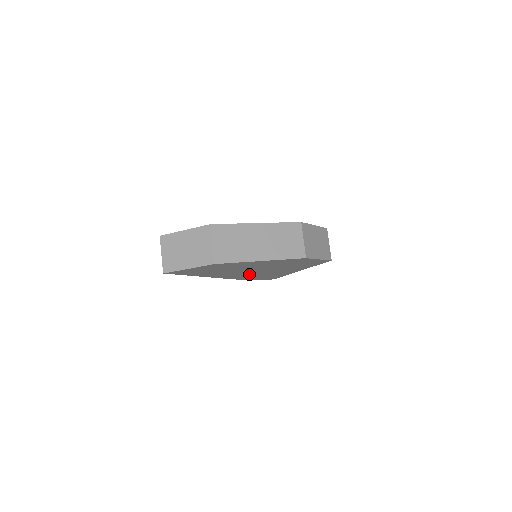
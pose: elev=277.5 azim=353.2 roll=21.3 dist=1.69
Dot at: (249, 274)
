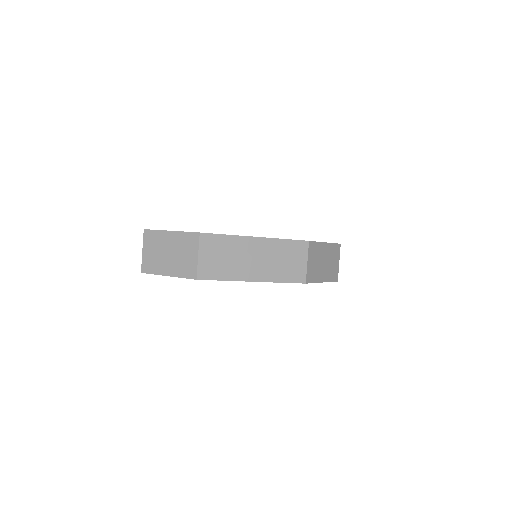
Dot at: occluded
